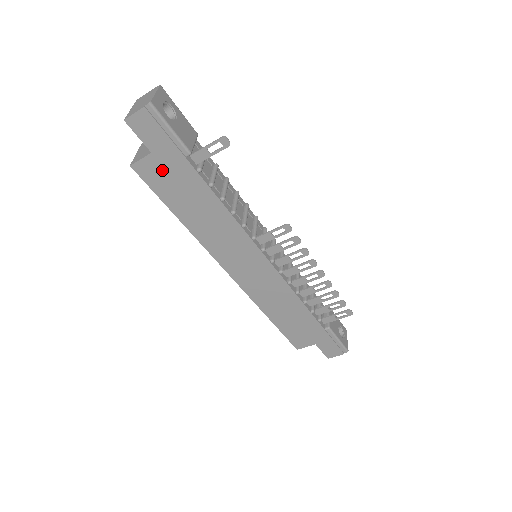
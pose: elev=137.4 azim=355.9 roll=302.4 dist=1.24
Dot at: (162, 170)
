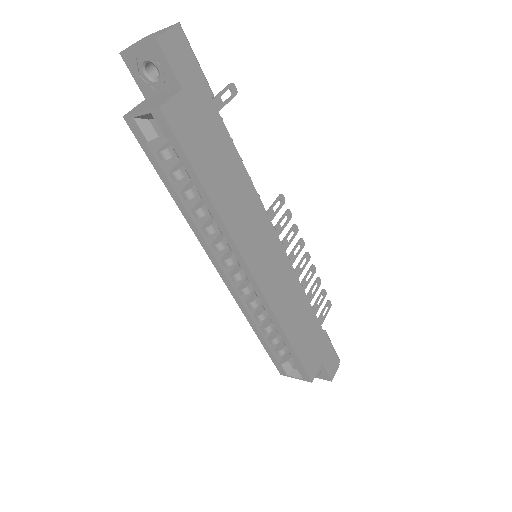
Dot at: (191, 116)
